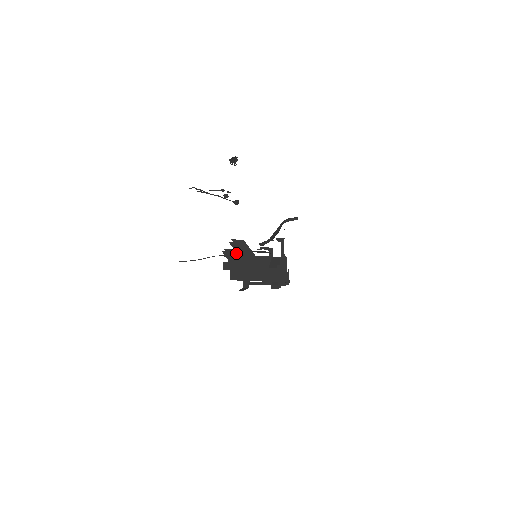
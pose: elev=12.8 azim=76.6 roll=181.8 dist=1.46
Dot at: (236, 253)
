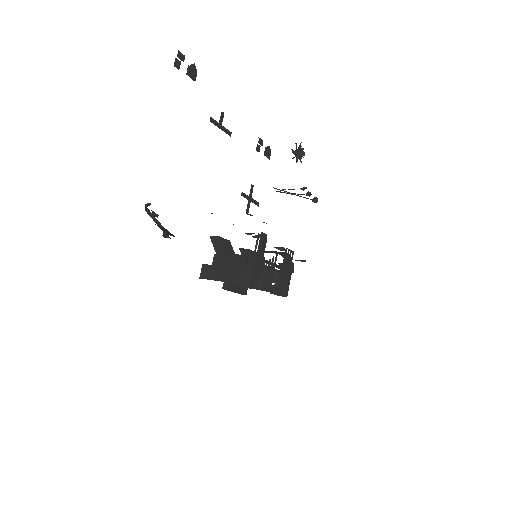
Dot at: (249, 253)
